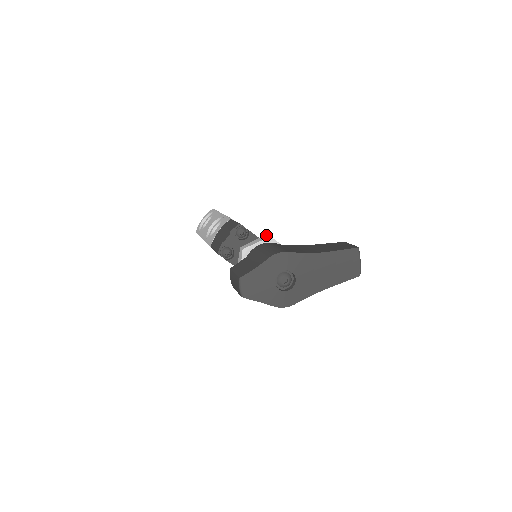
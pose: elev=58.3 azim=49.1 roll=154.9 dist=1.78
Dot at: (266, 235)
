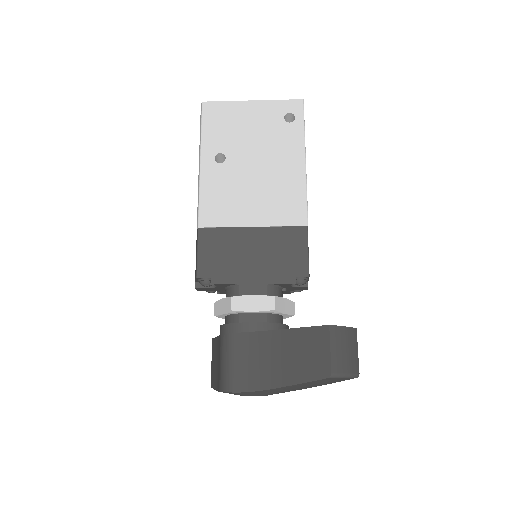
Dot at: (229, 299)
